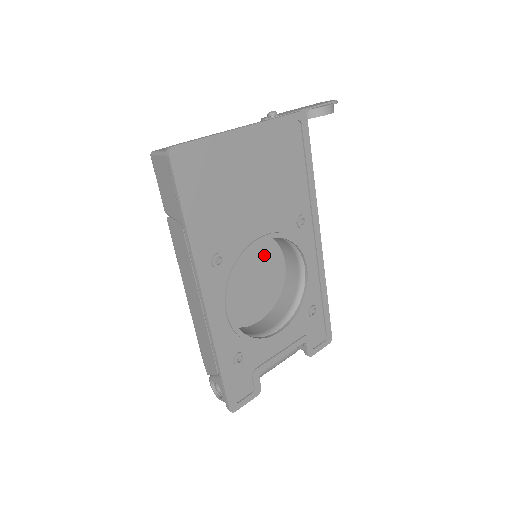
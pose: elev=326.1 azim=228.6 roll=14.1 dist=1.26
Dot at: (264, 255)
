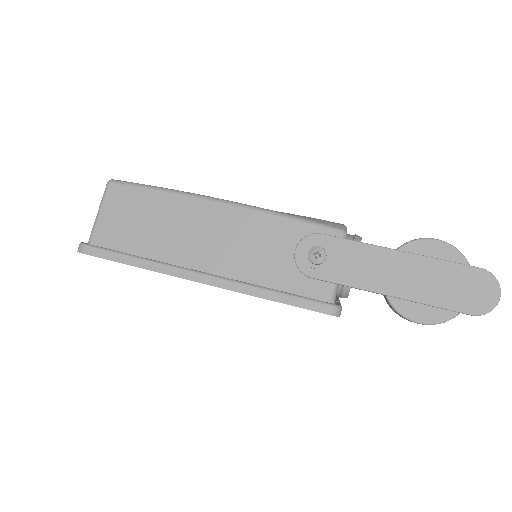
Dot at: occluded
